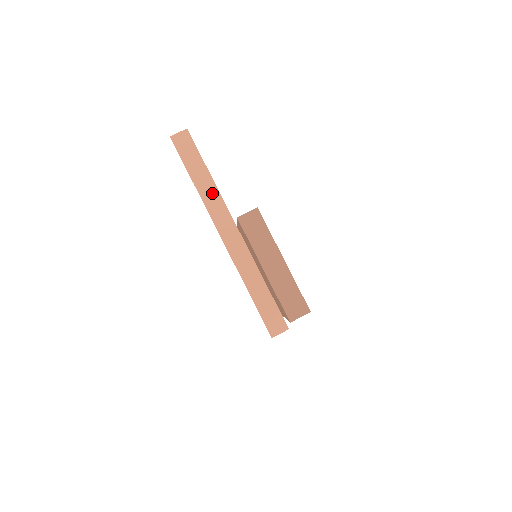
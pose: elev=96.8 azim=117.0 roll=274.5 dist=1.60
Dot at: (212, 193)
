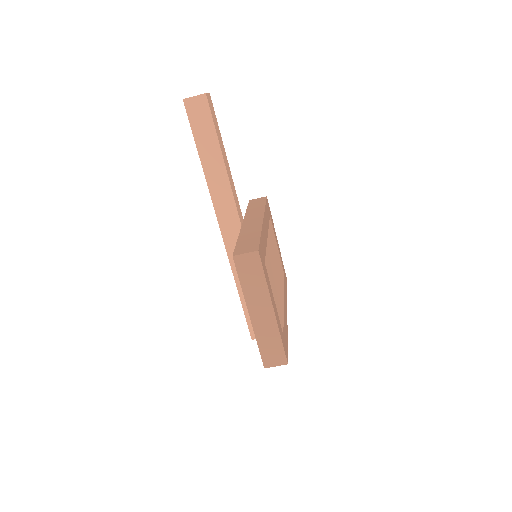
Dot at: (221, 181)
